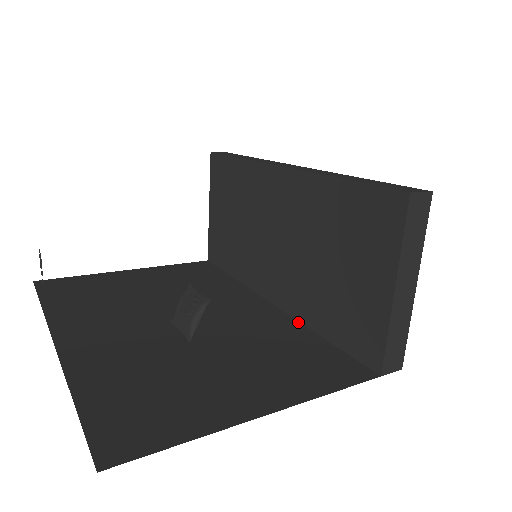
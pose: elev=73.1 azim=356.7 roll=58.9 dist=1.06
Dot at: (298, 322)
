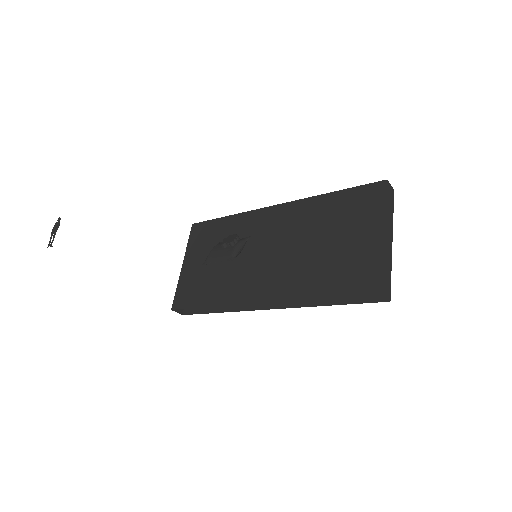
Dot at: (294, 299)
